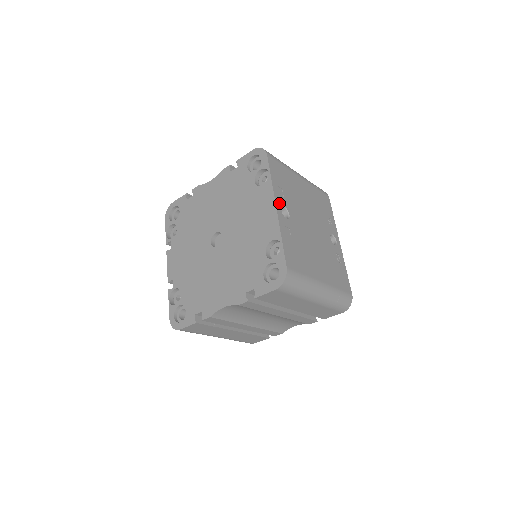
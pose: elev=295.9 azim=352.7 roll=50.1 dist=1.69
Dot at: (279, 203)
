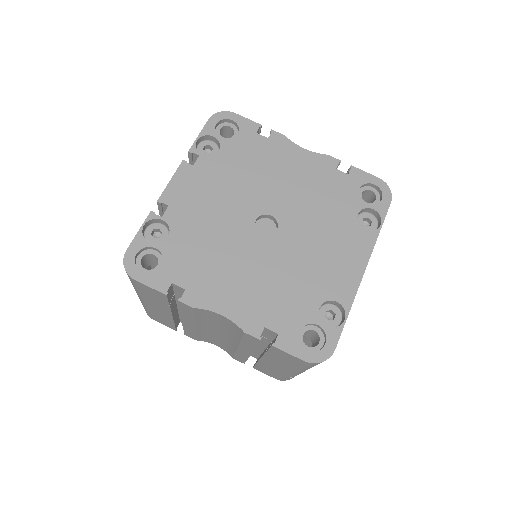
Dot at: occluded
